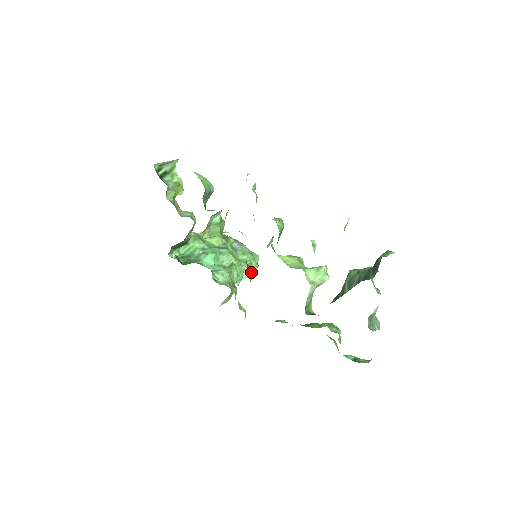
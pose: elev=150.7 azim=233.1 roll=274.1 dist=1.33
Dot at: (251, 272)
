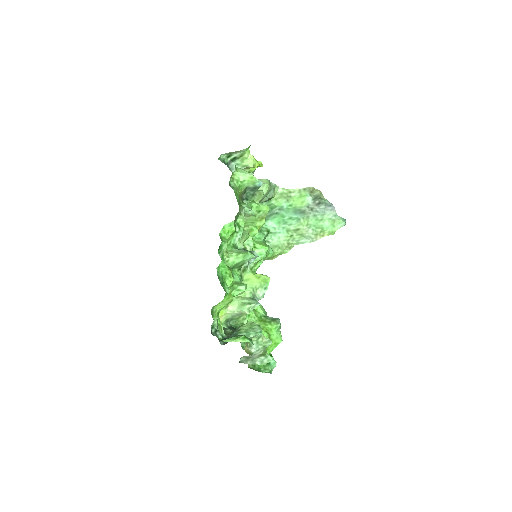
Dot at: occluded
